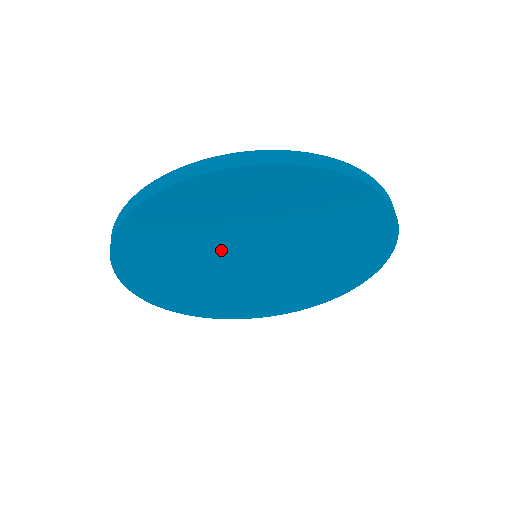
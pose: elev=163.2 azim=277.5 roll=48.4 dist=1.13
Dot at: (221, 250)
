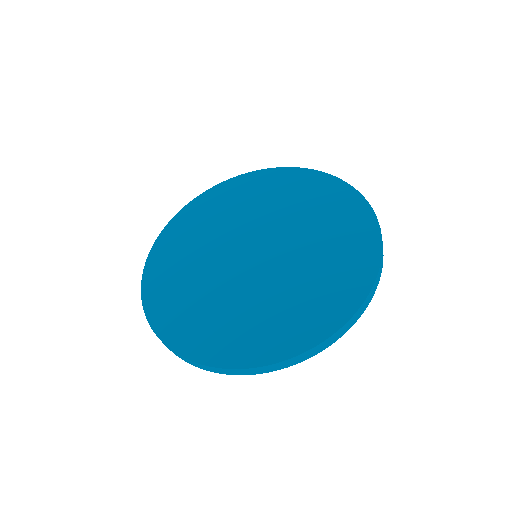
Dot at: occluded
